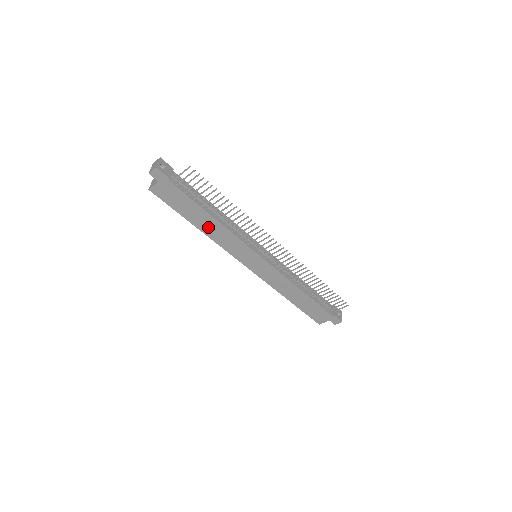
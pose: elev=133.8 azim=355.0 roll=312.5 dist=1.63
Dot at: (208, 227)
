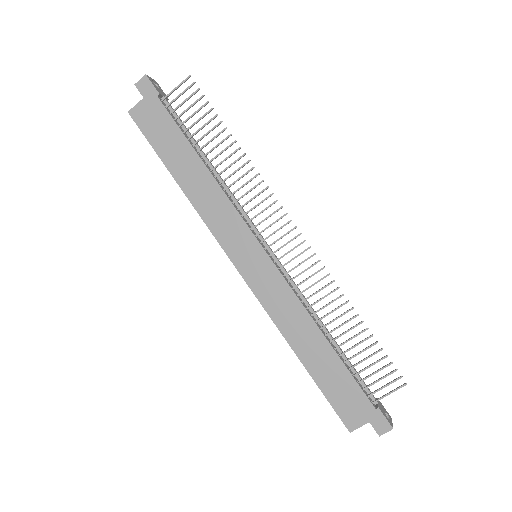
Dot at: (194, 183)
